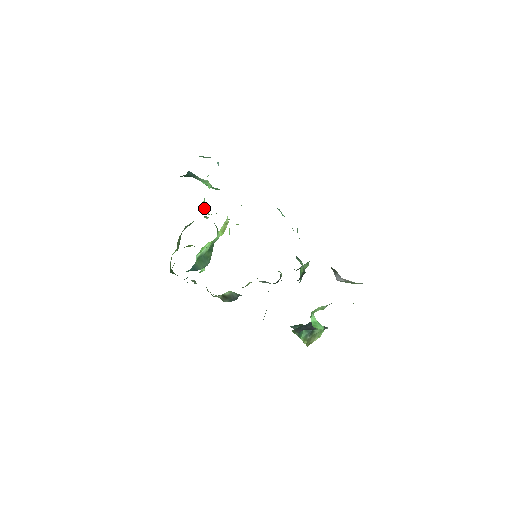
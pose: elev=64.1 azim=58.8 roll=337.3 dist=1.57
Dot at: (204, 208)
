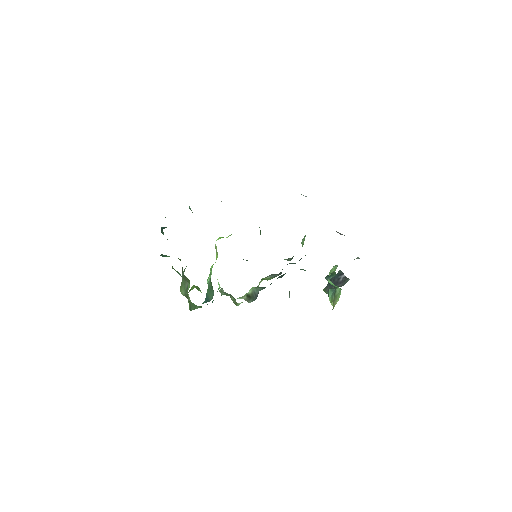
Dot at: occluded
